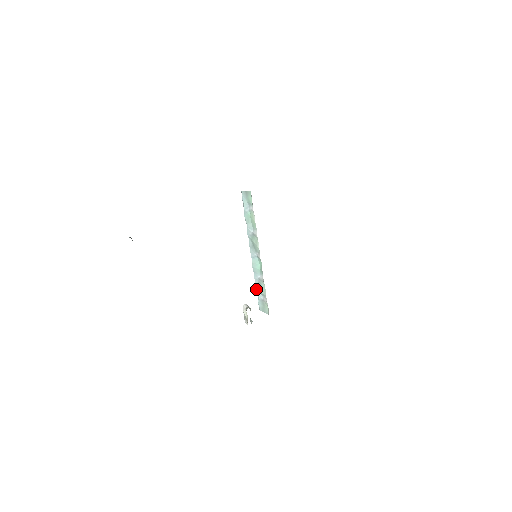
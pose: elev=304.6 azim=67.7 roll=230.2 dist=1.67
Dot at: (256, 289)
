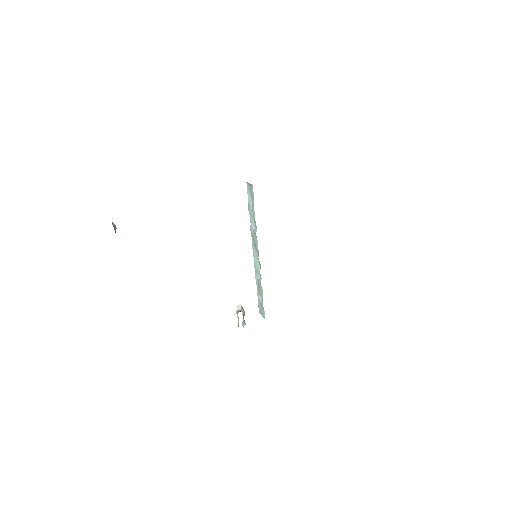
Dot at: occluded
